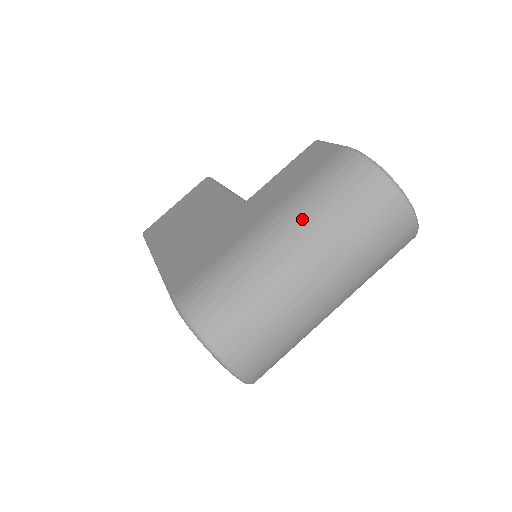
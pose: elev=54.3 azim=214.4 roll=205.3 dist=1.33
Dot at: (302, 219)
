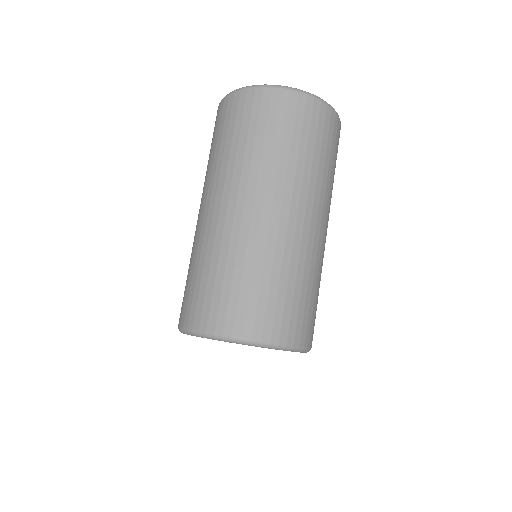
Dot at: (213, 178)
